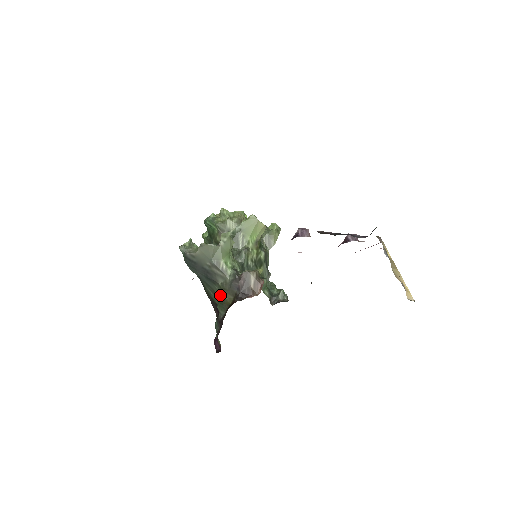
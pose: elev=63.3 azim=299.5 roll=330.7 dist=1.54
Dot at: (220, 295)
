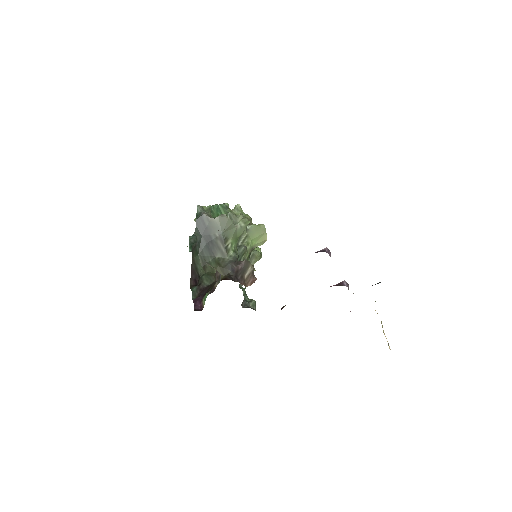
Dot at: (211, 268)
